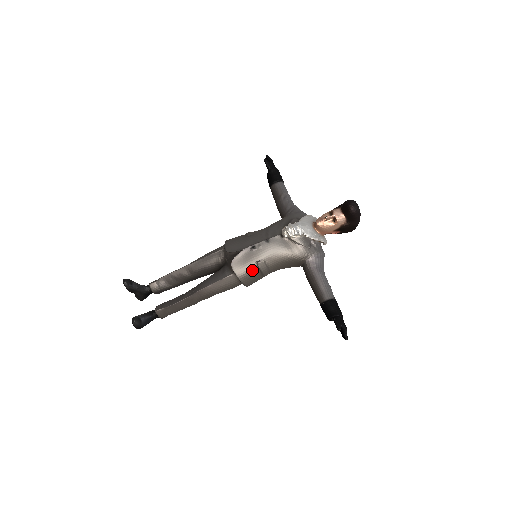
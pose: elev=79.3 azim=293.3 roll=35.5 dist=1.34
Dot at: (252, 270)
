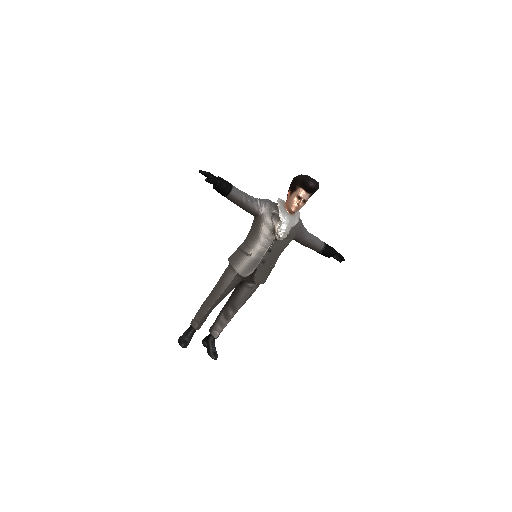
Dot at: (269, 273)
